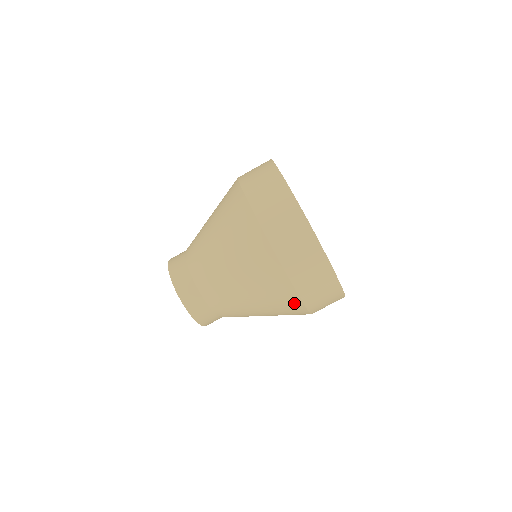
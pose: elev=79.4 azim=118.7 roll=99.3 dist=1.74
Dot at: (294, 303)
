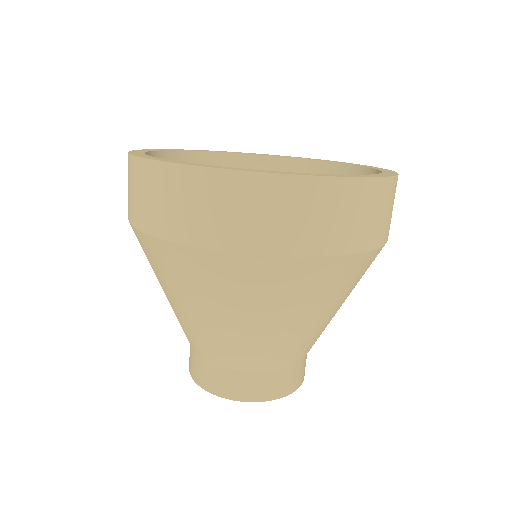
Dot at: (322, 270)
